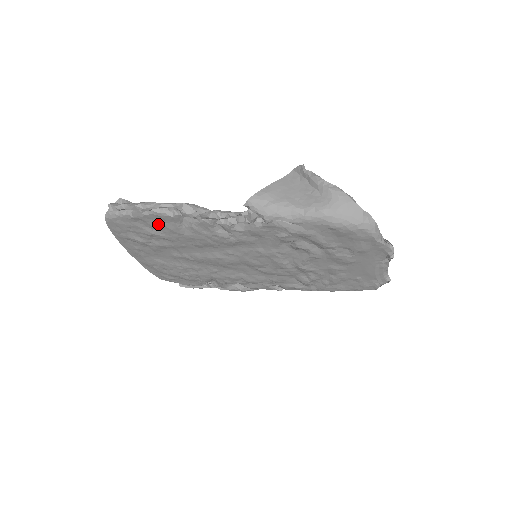
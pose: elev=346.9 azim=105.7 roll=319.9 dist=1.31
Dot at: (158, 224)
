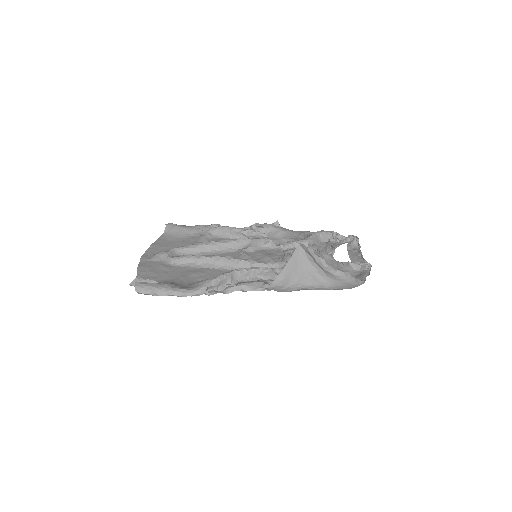
Dot at: occluded
